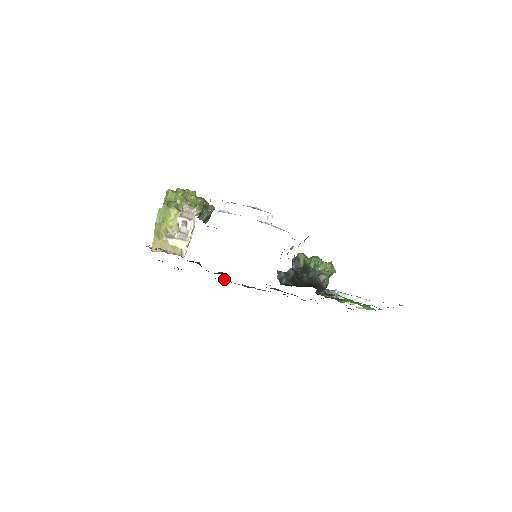
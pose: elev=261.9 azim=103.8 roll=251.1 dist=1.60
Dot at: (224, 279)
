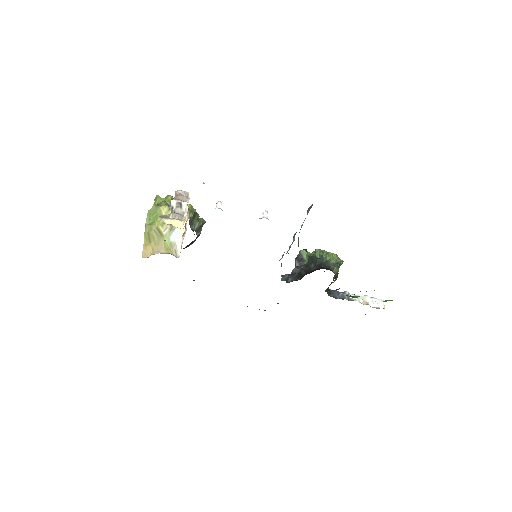
Dot at: occluded
